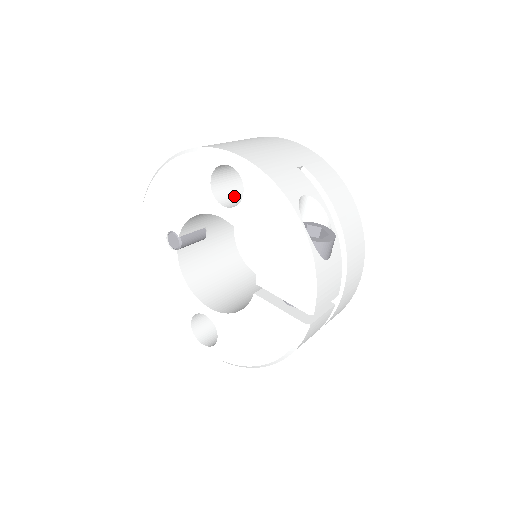
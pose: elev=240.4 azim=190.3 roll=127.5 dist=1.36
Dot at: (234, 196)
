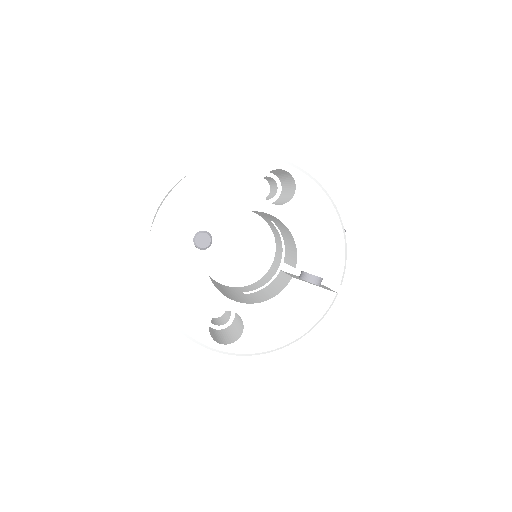
Dot at: occluded
